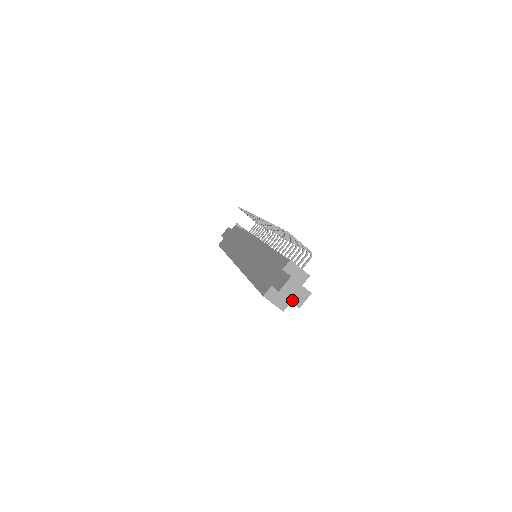
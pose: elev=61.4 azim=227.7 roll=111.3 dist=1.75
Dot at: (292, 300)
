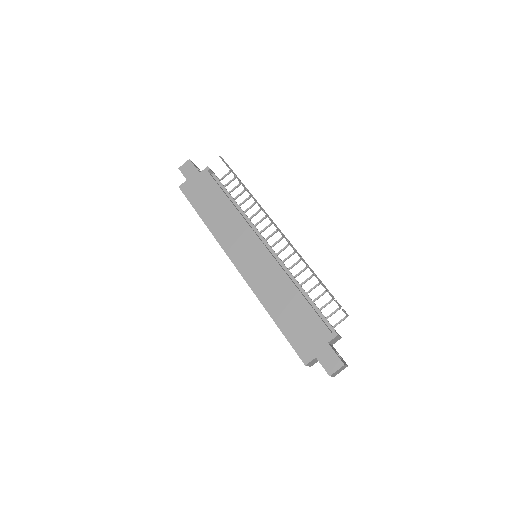
Dot at: (334, 375)
